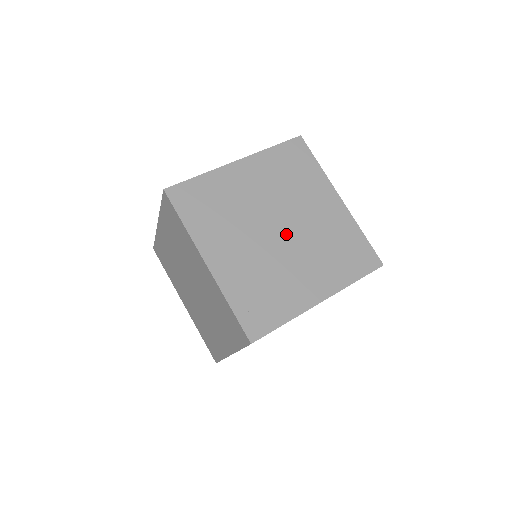
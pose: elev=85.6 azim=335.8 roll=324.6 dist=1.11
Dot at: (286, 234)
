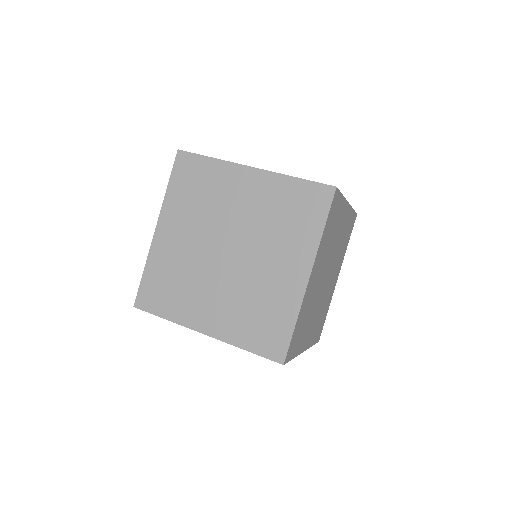
Dot at: (236, 249)
